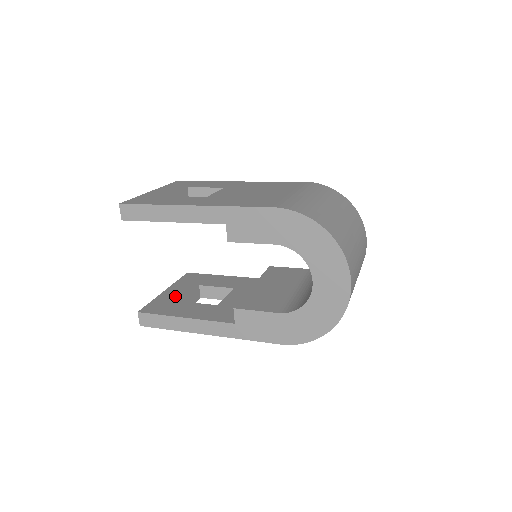
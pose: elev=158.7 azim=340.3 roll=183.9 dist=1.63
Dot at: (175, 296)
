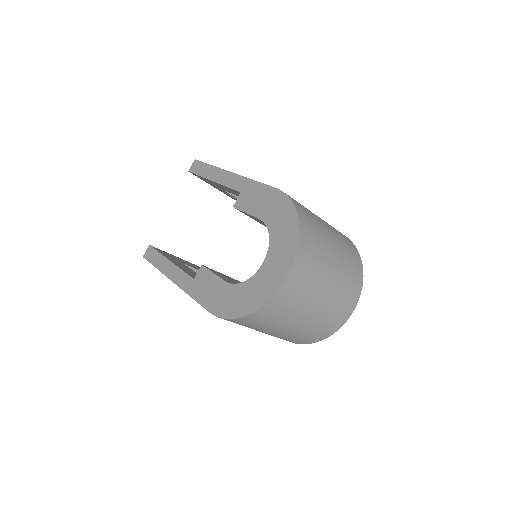
Dot at: (185, 262)
